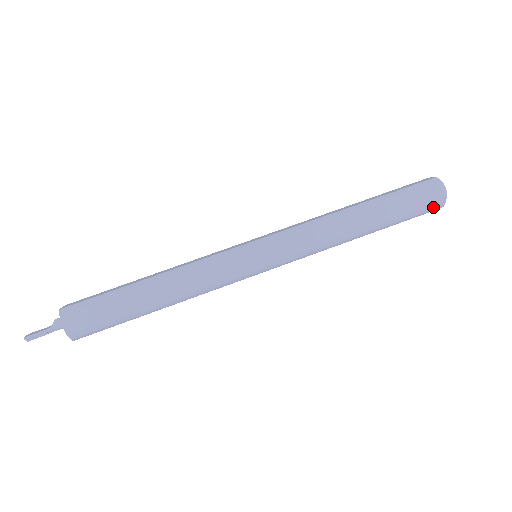
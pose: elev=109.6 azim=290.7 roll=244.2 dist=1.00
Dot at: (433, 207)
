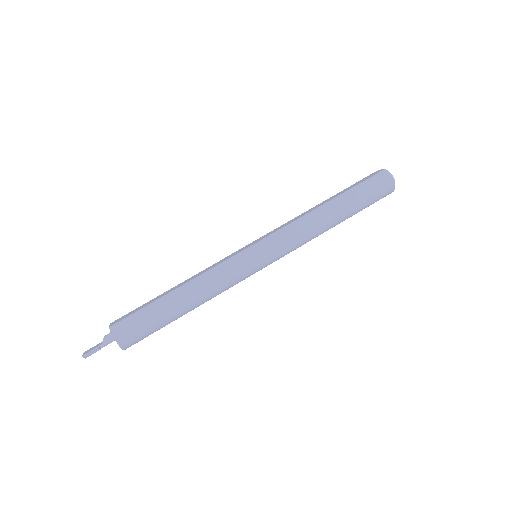
Dot at: (386, 193)
